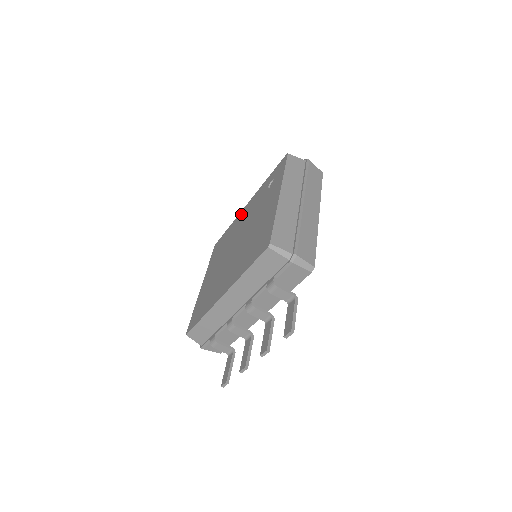
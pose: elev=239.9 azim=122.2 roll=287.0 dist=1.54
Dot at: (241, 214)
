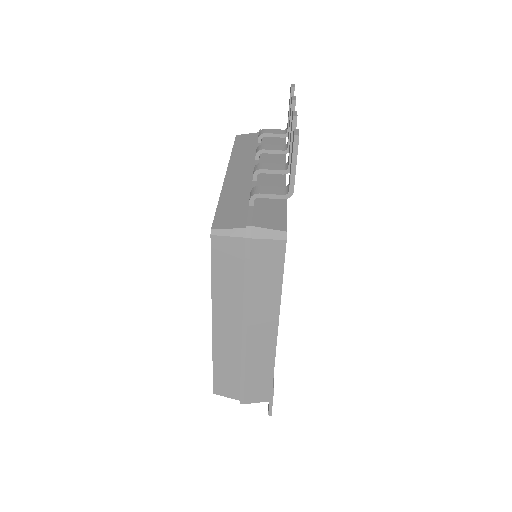
Dot at: occluded
